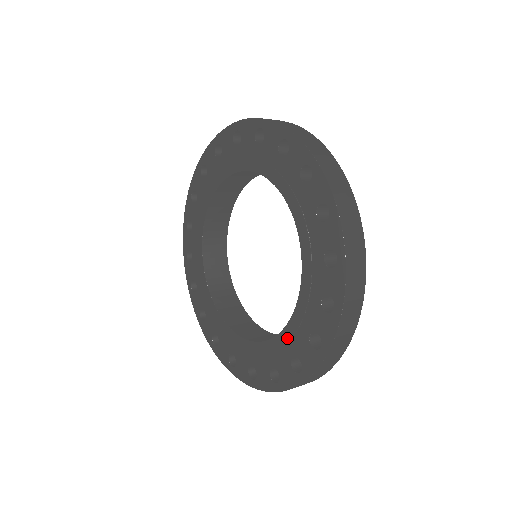
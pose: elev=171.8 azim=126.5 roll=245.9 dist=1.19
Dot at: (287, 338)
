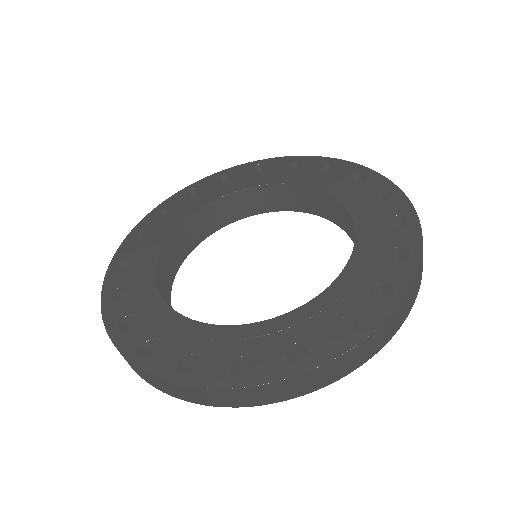
Dot at: (251, 333)
